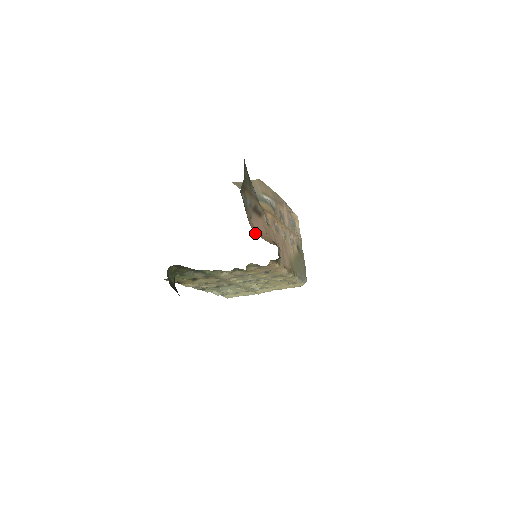
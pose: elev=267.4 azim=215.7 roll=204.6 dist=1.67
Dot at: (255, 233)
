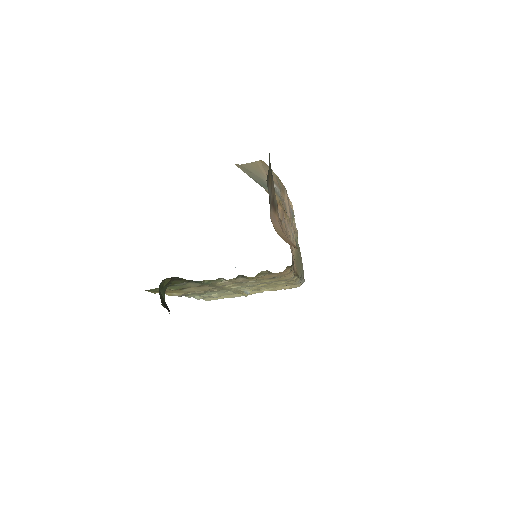
Dot at: occluded
